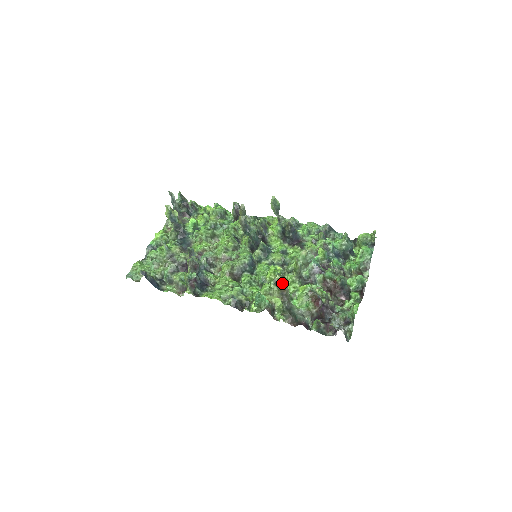
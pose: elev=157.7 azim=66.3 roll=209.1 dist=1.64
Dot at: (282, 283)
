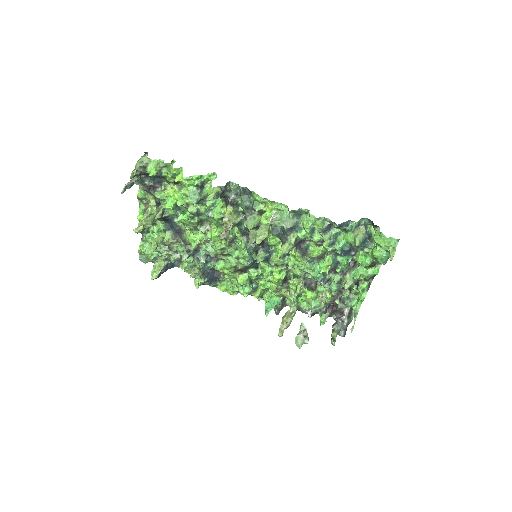
Dot at: (285, 328)
